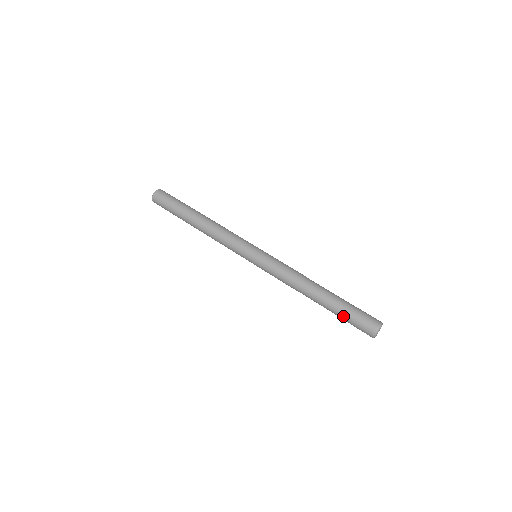
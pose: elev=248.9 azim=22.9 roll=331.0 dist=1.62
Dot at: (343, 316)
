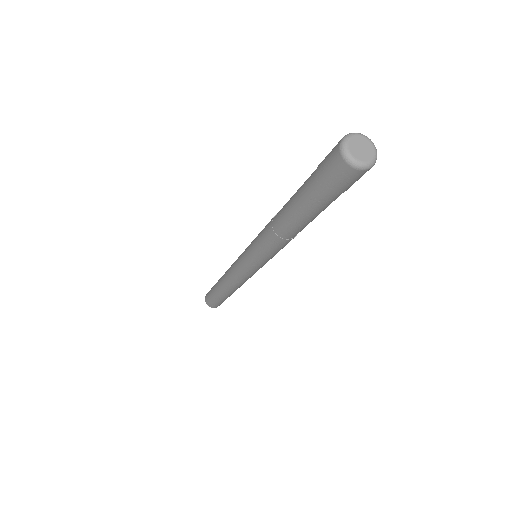
Dot at: (313, 196)
